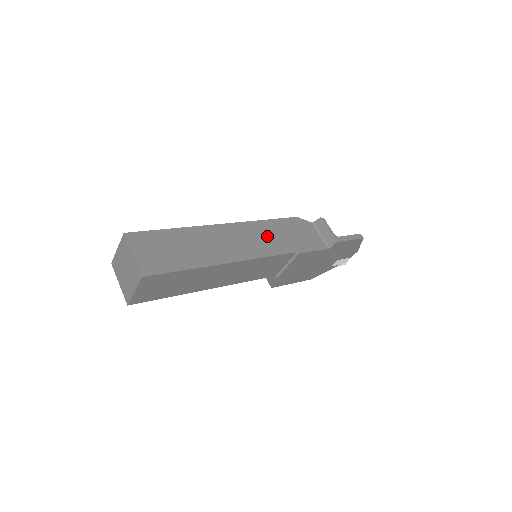
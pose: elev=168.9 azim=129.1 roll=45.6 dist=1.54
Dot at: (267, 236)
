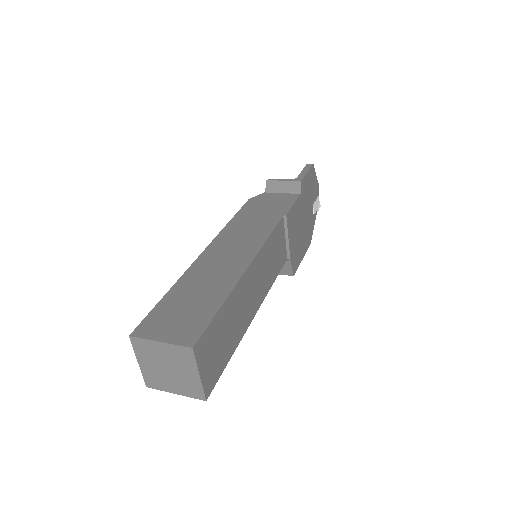
Dot at: (247, 228)
